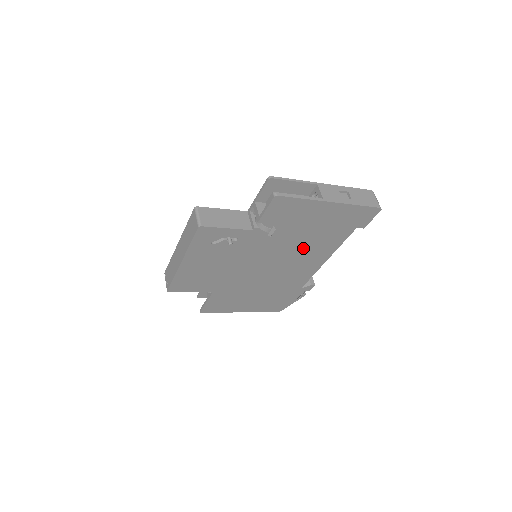
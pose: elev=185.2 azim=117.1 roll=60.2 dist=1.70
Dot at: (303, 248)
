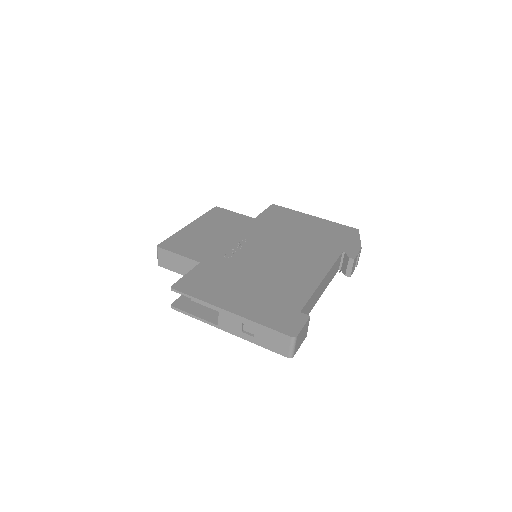
Dot at: occluded
